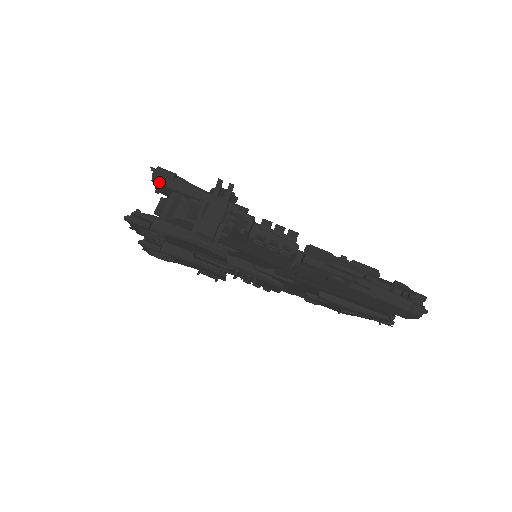
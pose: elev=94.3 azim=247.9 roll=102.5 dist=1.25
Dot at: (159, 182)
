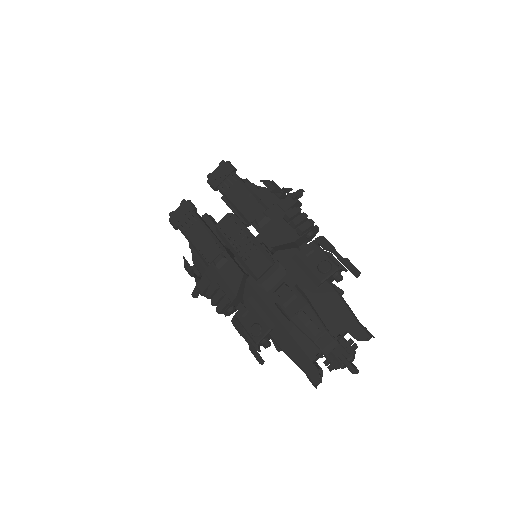
Dot at: occluded
